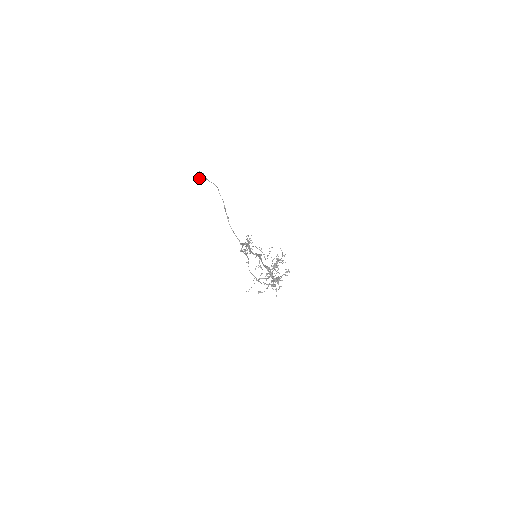
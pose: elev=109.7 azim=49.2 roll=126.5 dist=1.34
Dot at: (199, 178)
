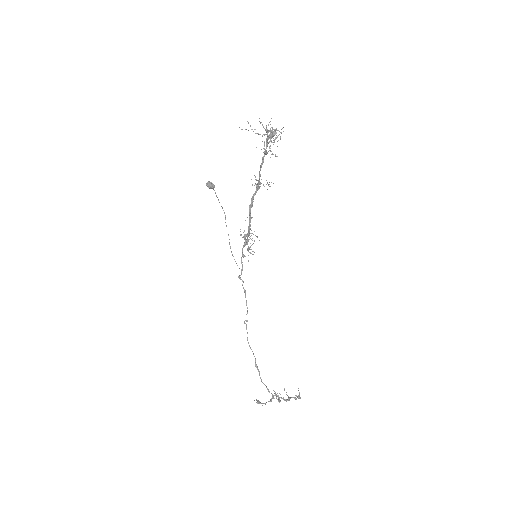
Dot at: (210, 183)
